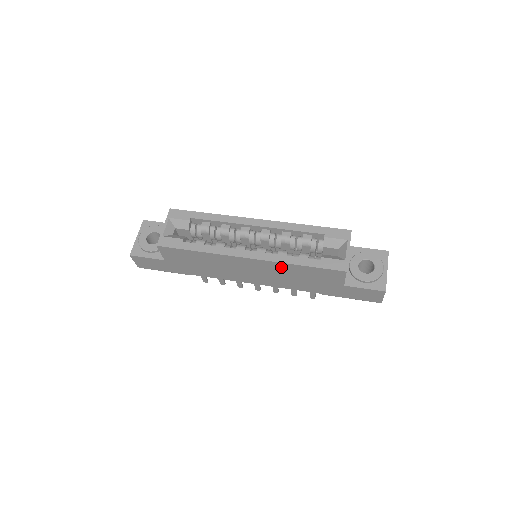
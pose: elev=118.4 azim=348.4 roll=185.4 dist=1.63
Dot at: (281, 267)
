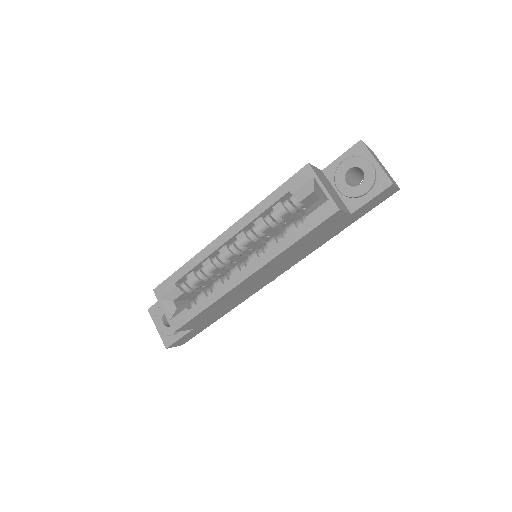
Dot at: (282, 256)
